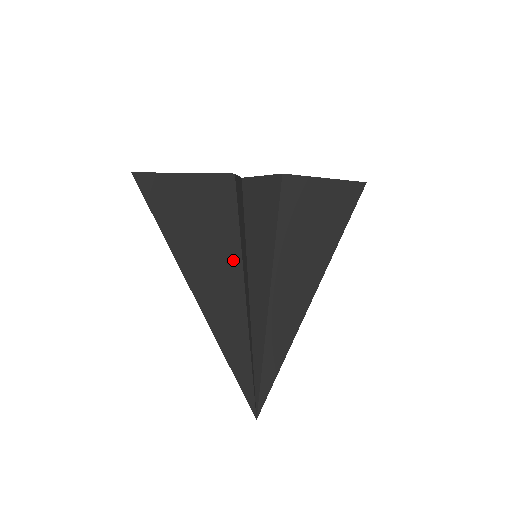
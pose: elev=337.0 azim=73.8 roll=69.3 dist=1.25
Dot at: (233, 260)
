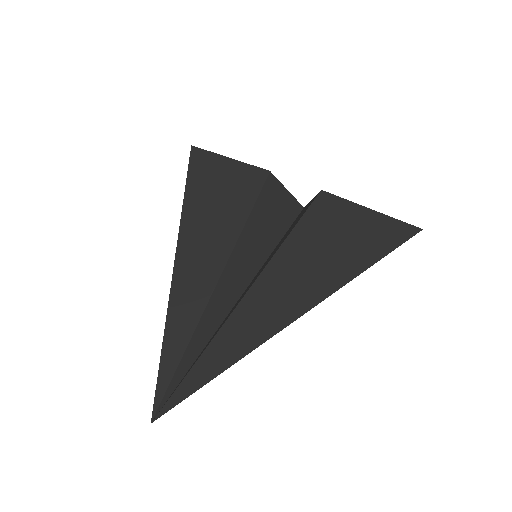
Dot at: (226, 242)
